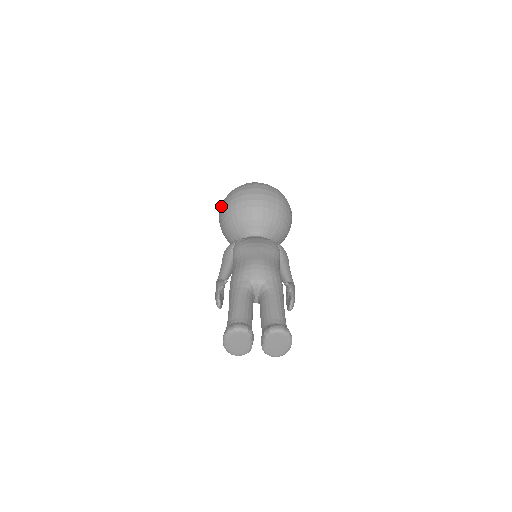
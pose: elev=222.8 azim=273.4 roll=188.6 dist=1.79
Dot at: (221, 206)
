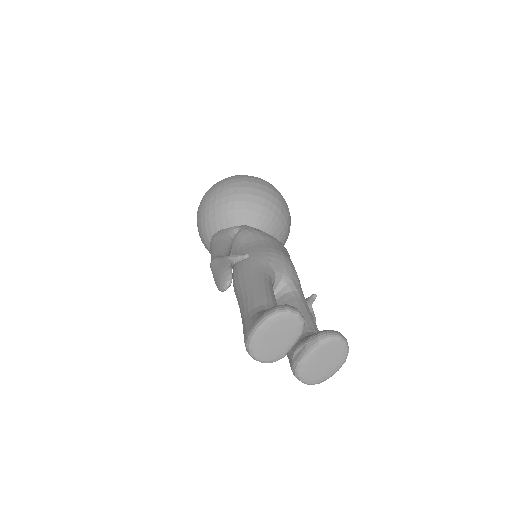
Dot at: (215, 185)
